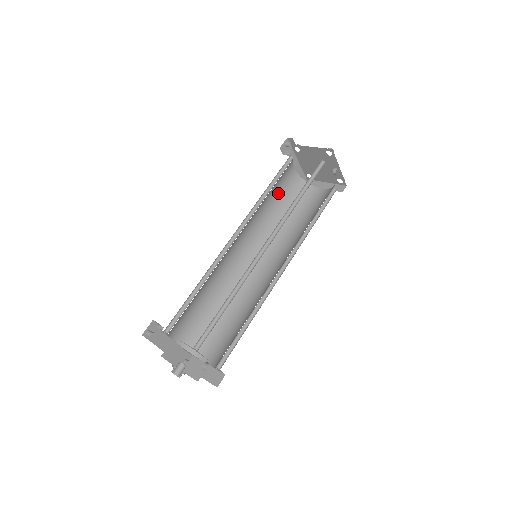
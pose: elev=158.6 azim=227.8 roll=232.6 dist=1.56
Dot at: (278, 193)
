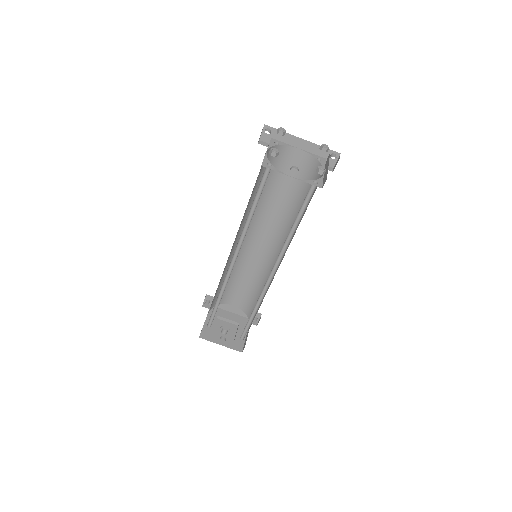
Dot at: (286, 181)
